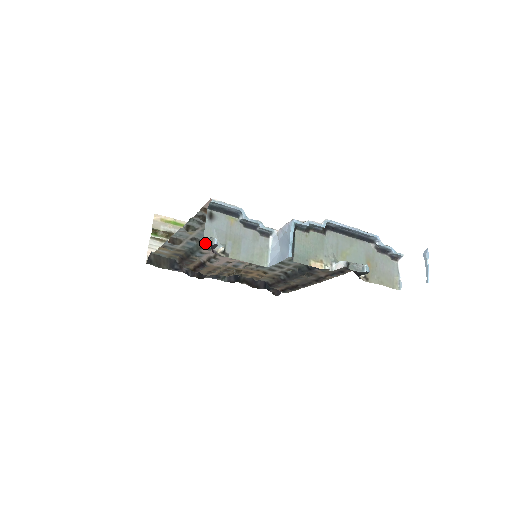
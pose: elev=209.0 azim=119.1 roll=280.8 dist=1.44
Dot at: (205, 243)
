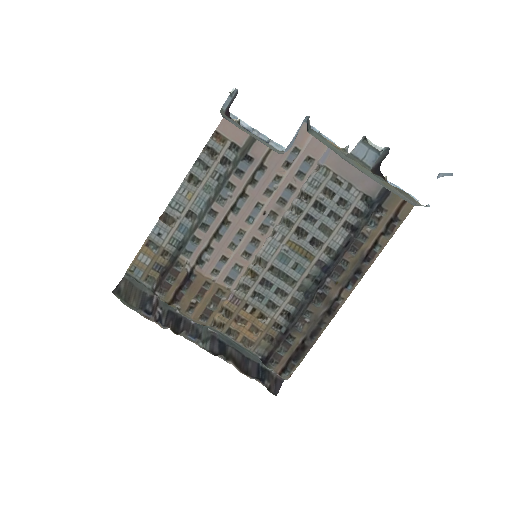
Dot at: (203, 214)
